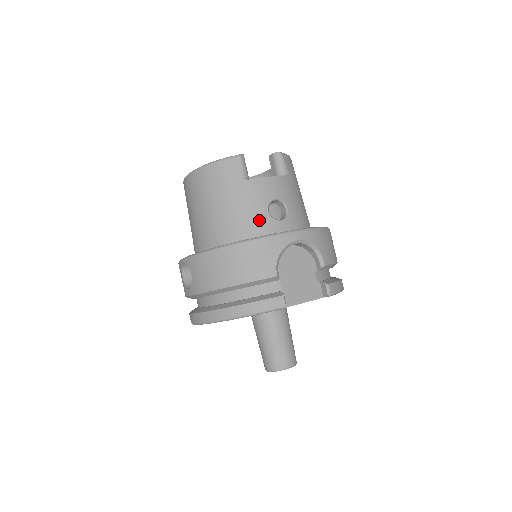
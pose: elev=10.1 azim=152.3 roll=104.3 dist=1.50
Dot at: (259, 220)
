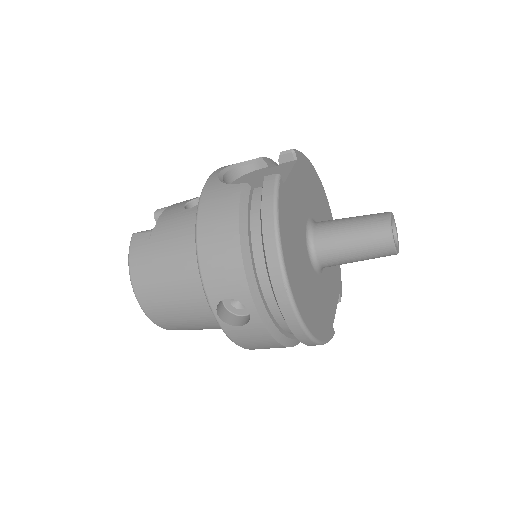
Dot at: (193, 215)
